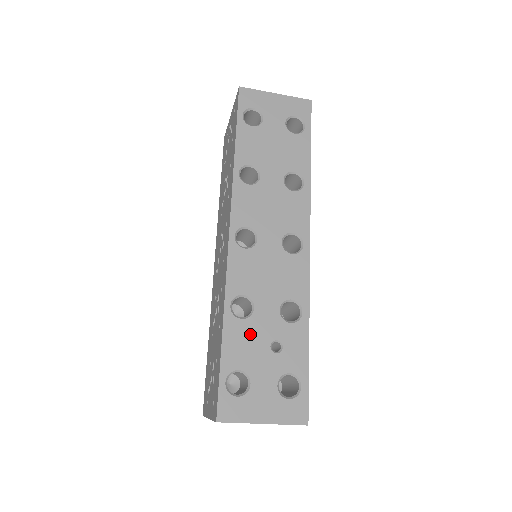
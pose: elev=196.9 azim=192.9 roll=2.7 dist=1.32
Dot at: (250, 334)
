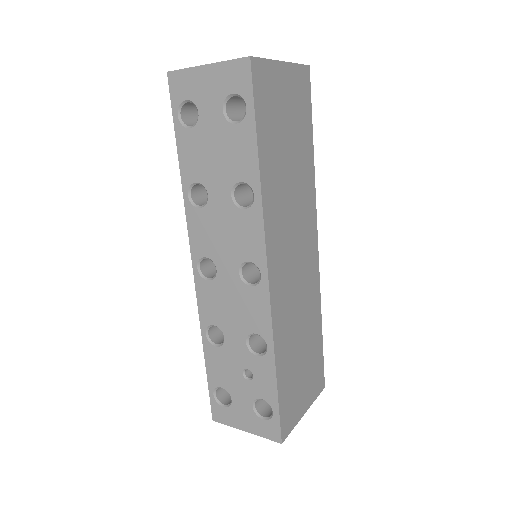
Dot at: (225, 360)
